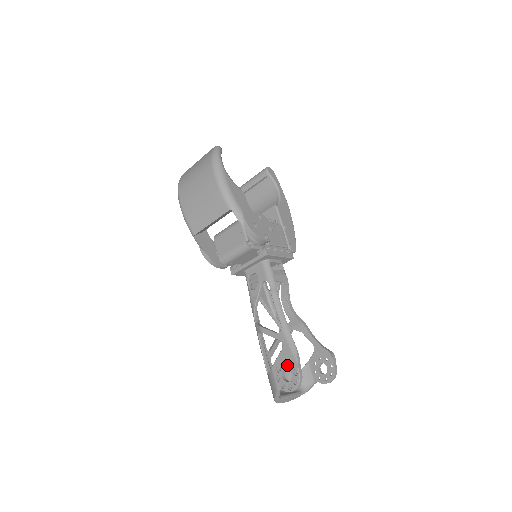
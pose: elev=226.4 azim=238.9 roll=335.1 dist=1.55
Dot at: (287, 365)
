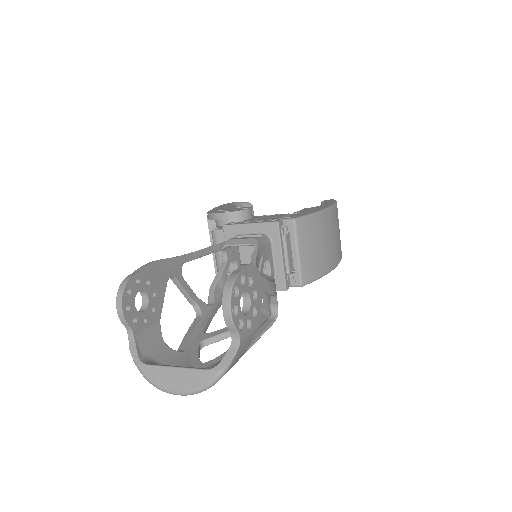
Dot at: occluded
